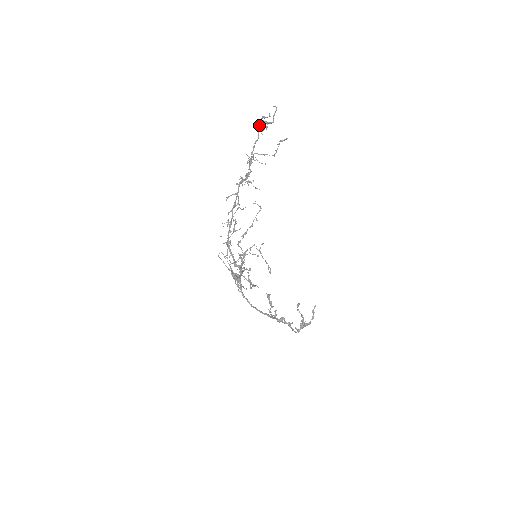
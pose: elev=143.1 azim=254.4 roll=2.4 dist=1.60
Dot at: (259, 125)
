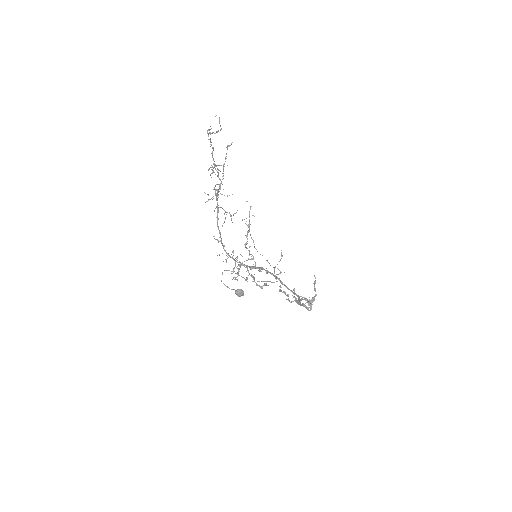
Dot at: occluded
